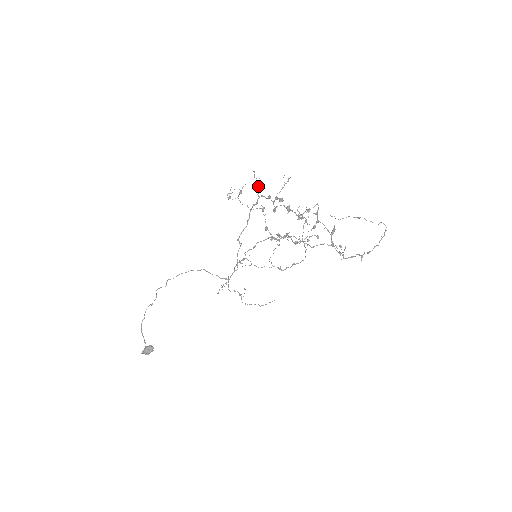
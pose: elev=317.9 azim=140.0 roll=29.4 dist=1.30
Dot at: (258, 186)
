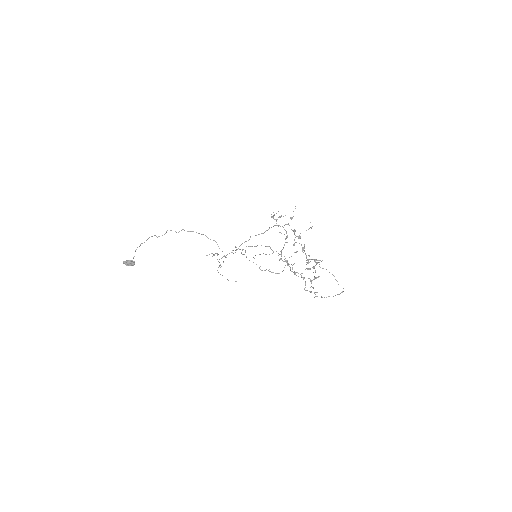
Dot at: (292, 218)
